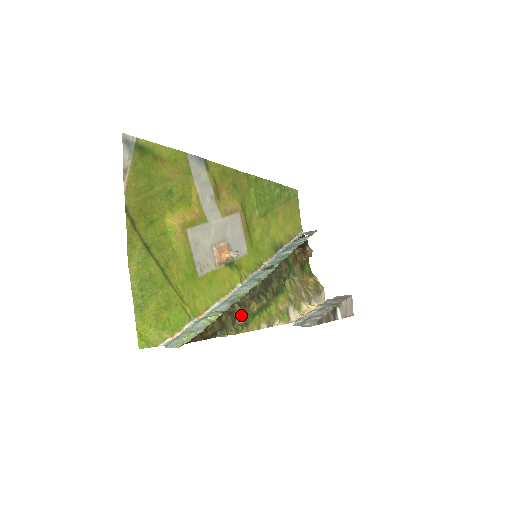
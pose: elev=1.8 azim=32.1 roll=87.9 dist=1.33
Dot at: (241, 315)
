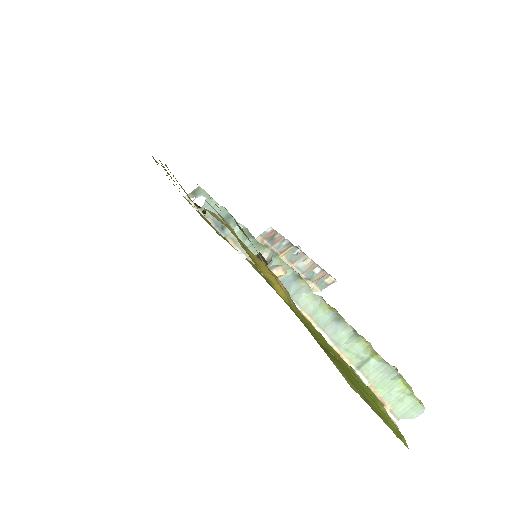
Dot at: occluded
